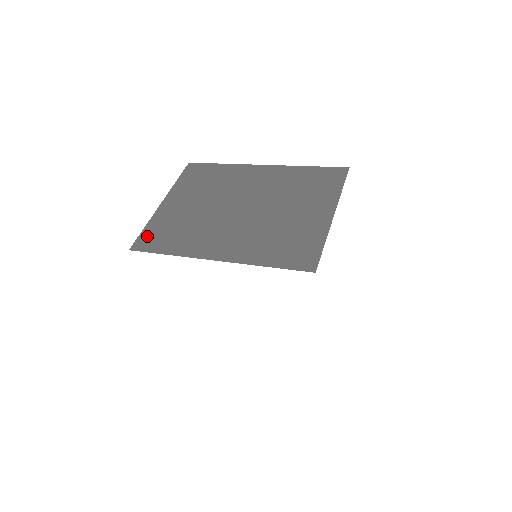
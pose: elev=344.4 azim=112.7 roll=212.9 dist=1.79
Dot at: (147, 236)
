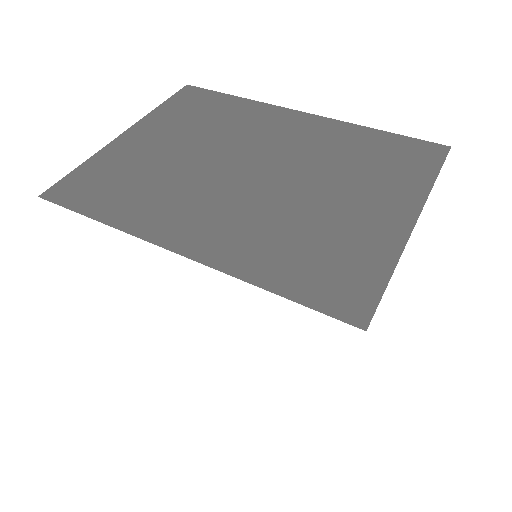
Dot at: (78, 180)
